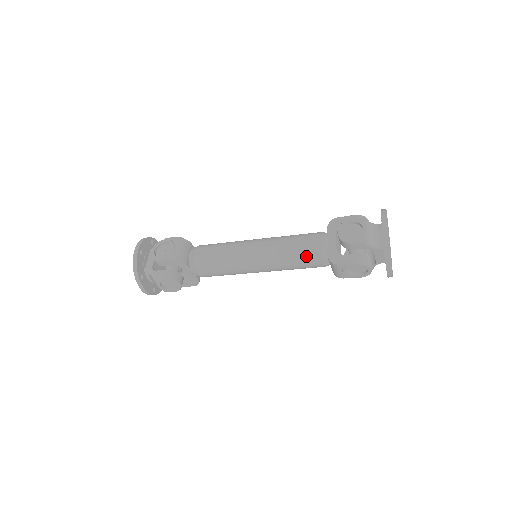
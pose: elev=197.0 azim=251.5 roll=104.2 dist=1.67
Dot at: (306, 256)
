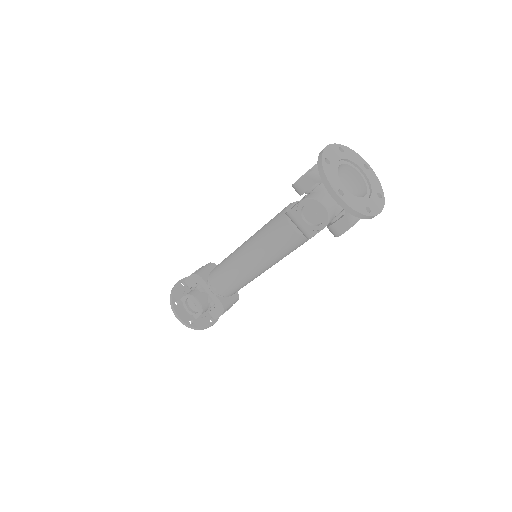
Dot at: (276, 225)
